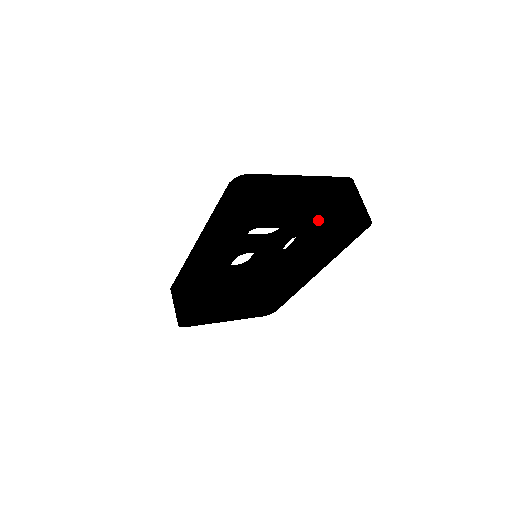
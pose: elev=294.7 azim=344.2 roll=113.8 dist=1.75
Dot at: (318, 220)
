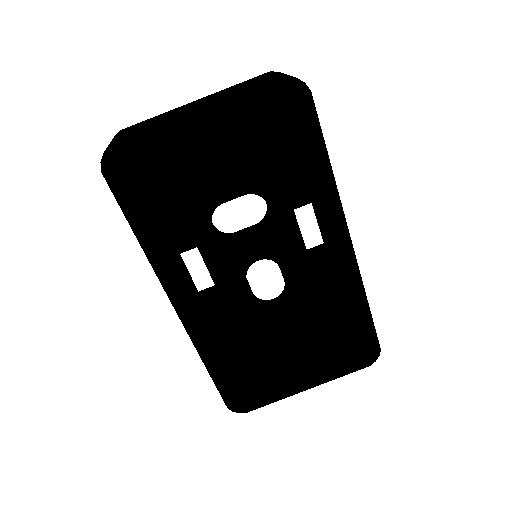
Dot at: (197, 113)
